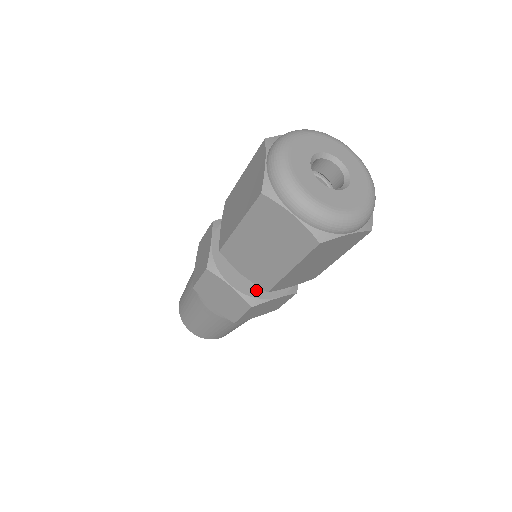
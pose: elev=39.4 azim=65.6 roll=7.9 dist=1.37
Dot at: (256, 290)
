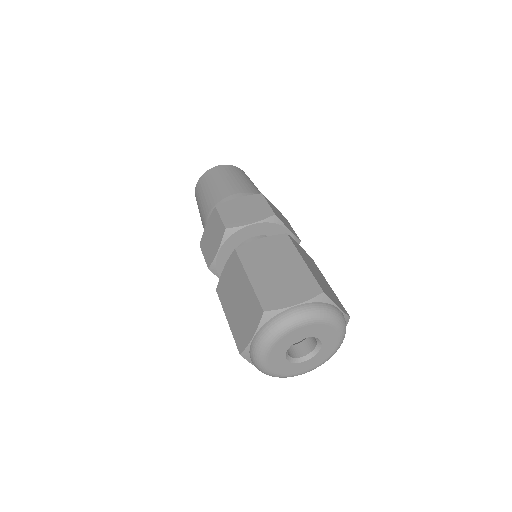
Dot at: occluded
